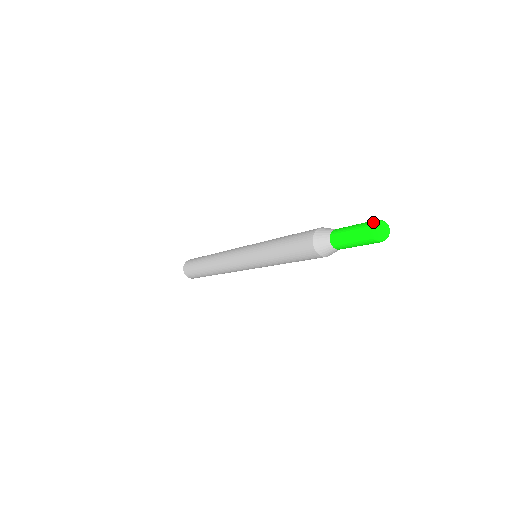
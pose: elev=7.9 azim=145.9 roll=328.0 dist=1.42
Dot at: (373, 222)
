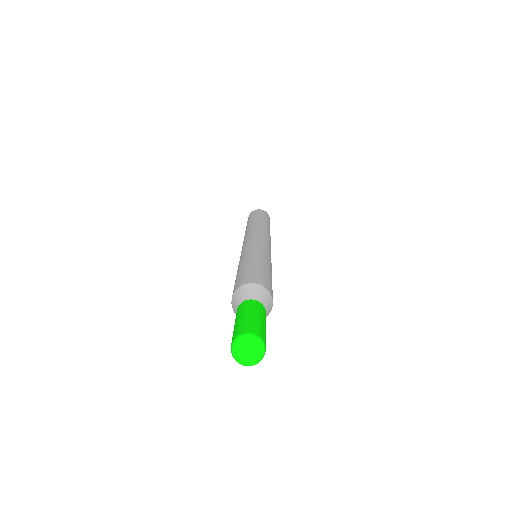
Dot at: (231, 343)
